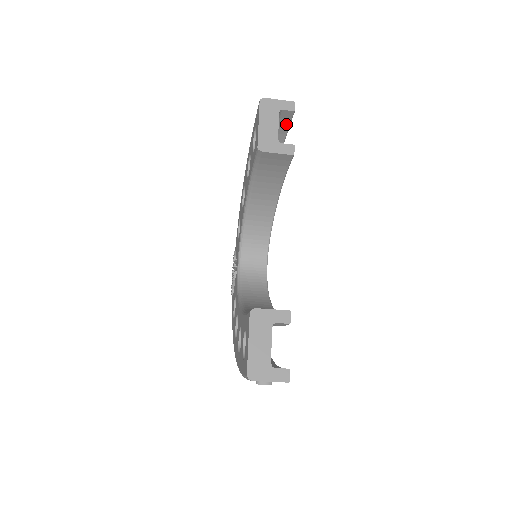
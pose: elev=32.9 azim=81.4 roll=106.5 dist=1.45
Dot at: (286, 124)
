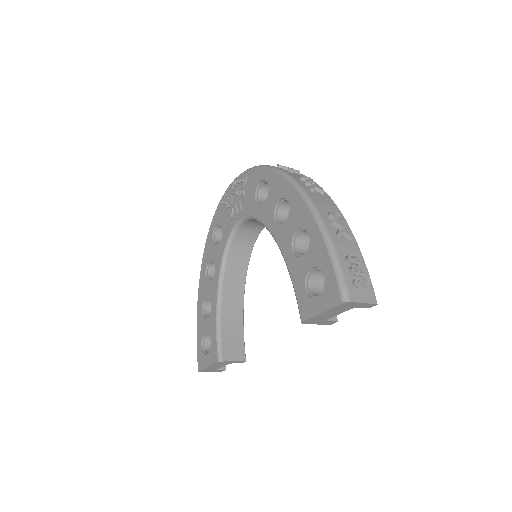
Dot at: occluded
